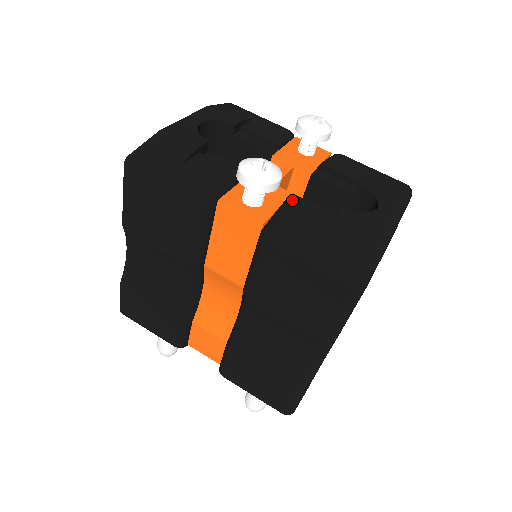
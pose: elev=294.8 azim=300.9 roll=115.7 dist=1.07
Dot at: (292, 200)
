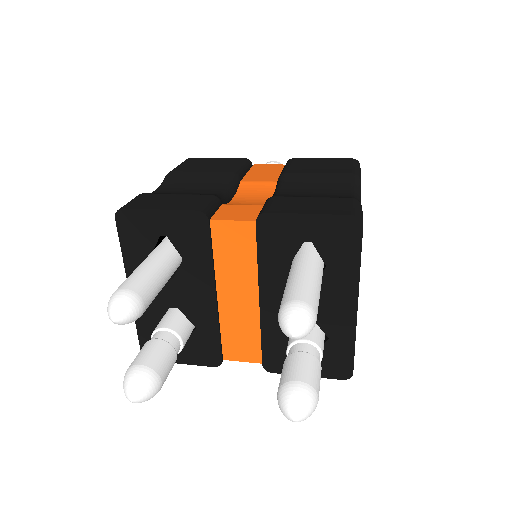
Dot at: occluded
